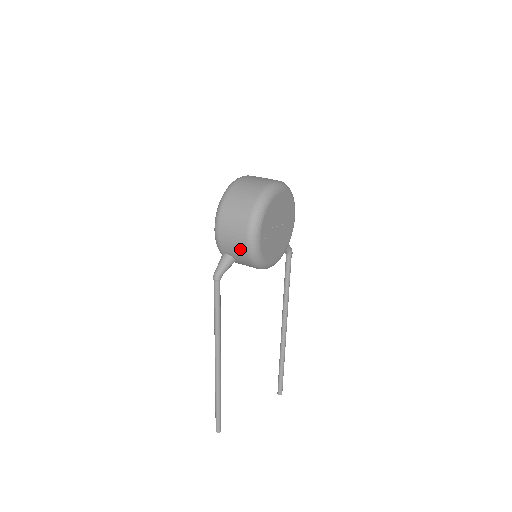
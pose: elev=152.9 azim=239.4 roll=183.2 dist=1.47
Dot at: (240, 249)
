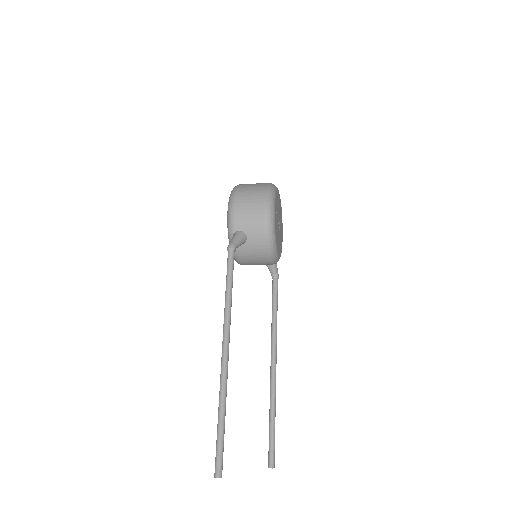
Dot at: (257, 218)
